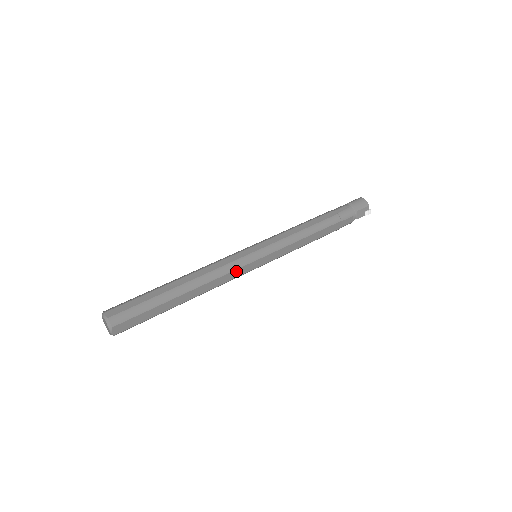
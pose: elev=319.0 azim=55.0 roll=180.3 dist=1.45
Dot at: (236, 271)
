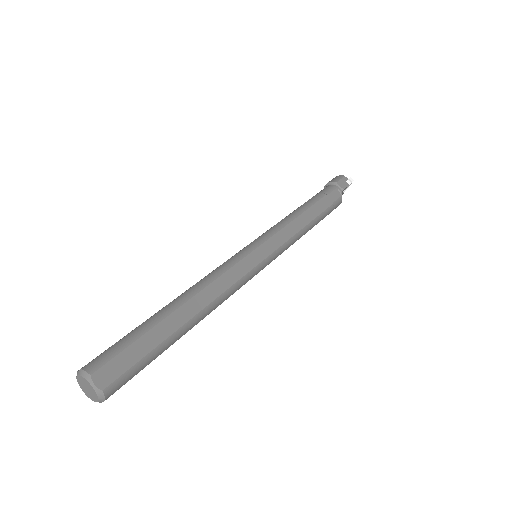
Dot at: (236, 267)
